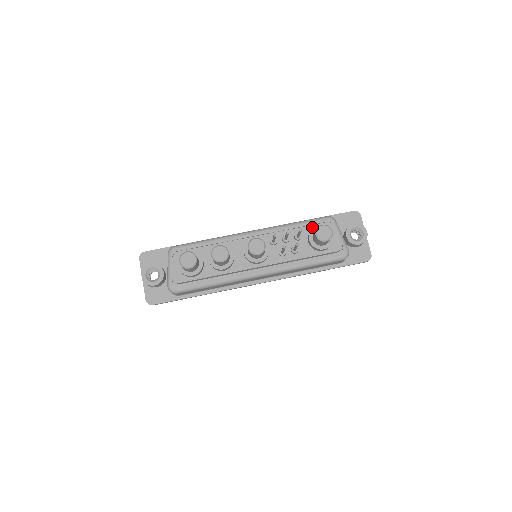
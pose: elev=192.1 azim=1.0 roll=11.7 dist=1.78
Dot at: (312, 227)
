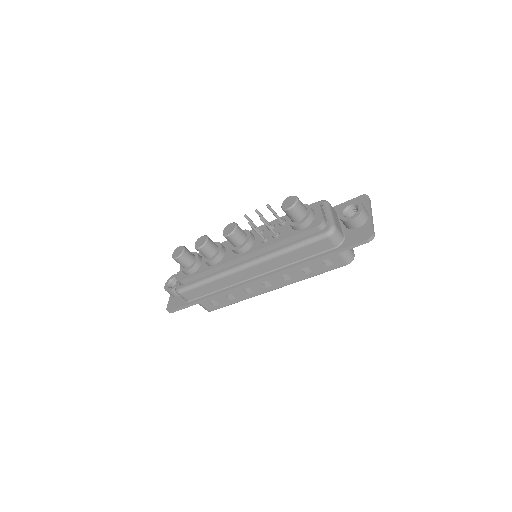
Dot at: occluded
